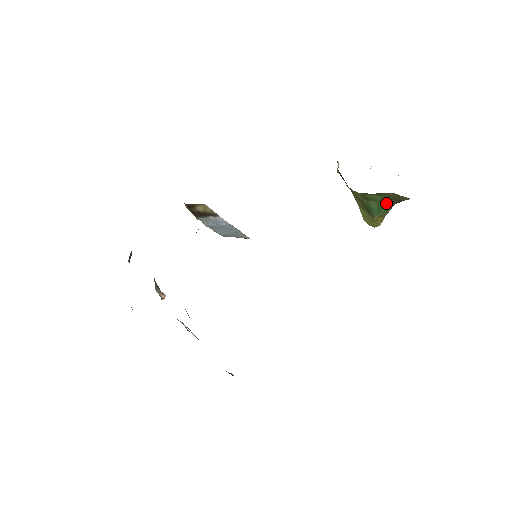
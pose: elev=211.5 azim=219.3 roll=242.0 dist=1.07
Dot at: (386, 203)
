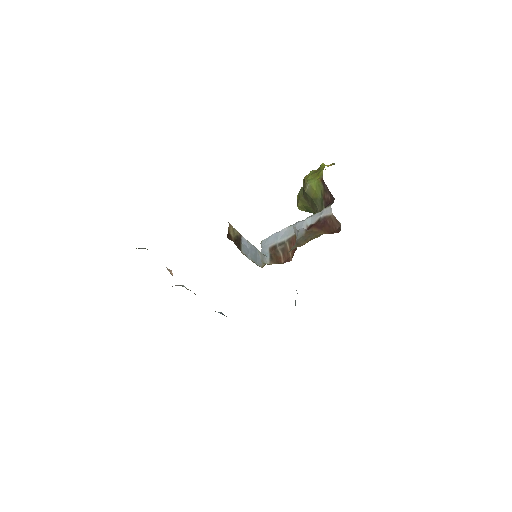
Dot at: occluded
